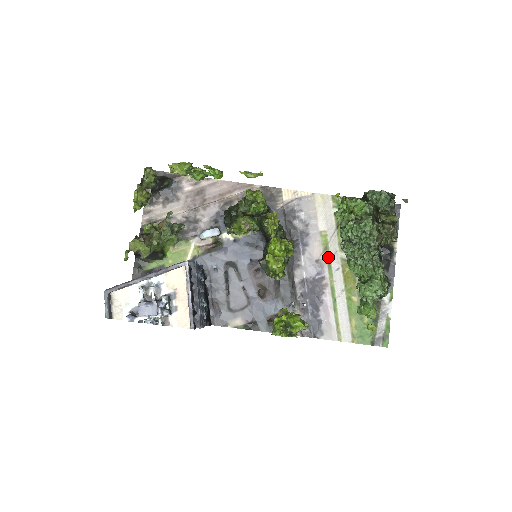
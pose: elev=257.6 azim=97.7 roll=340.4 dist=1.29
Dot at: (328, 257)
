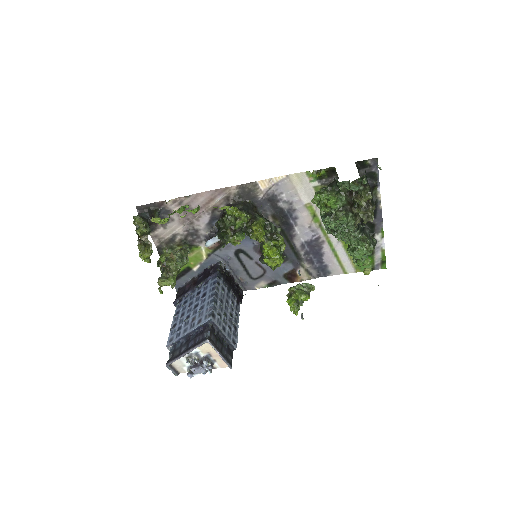
Dot at: (318, 222)
